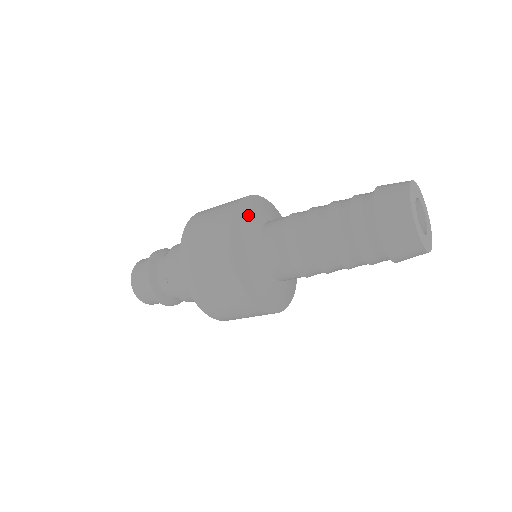
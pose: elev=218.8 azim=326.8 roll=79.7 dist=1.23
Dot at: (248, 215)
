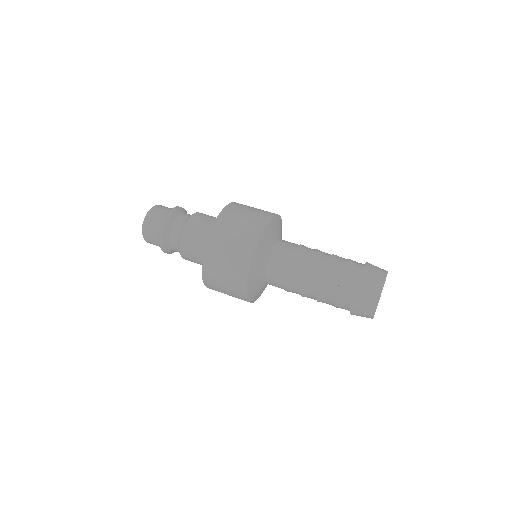
Dot at: (272, 231)
